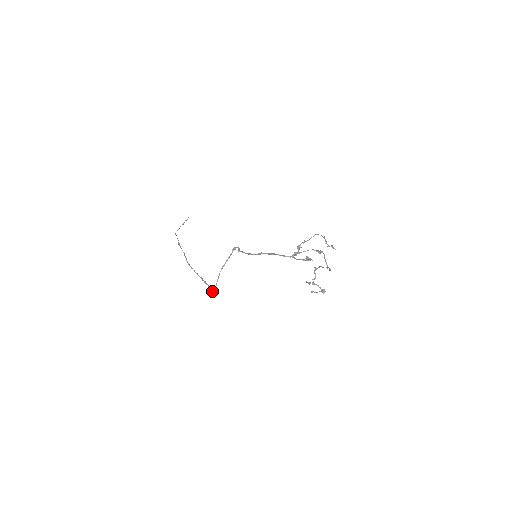
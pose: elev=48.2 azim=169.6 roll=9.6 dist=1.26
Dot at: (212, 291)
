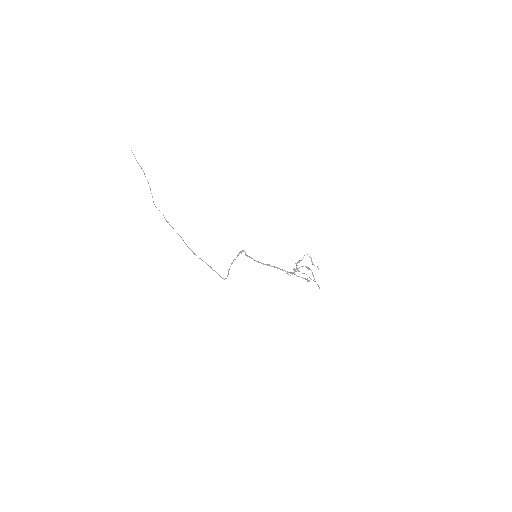
Dot at: occluded
